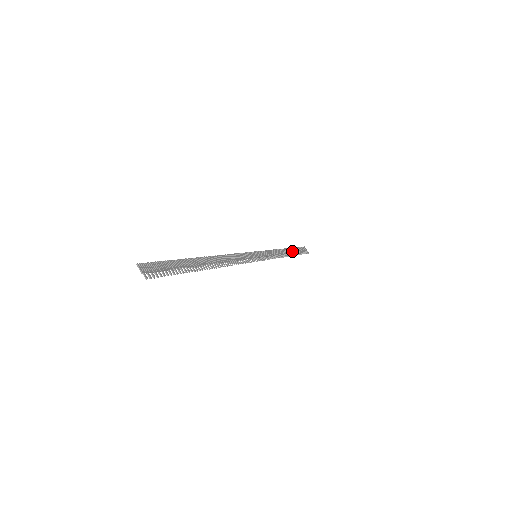
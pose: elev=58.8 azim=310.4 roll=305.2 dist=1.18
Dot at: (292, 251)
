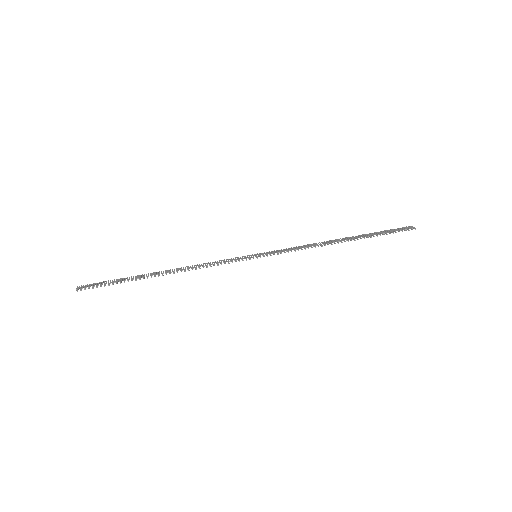
Dot at: (359, 237)
